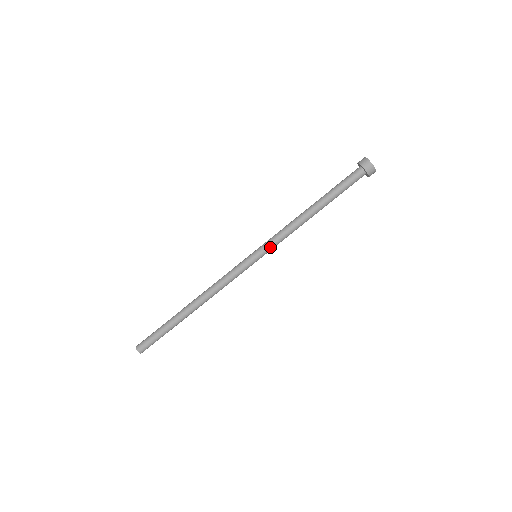
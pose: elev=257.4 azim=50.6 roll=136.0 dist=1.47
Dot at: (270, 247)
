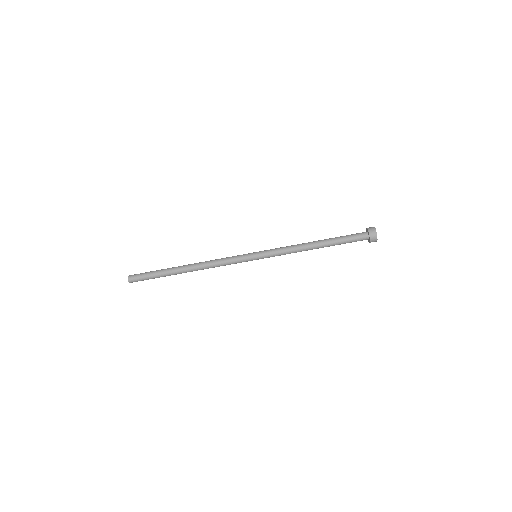
Dot at: occluded
